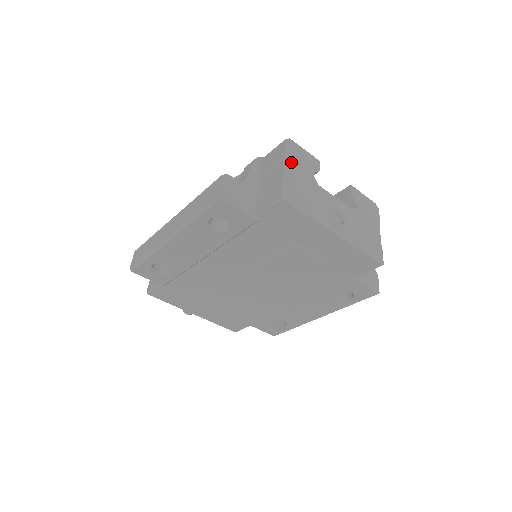
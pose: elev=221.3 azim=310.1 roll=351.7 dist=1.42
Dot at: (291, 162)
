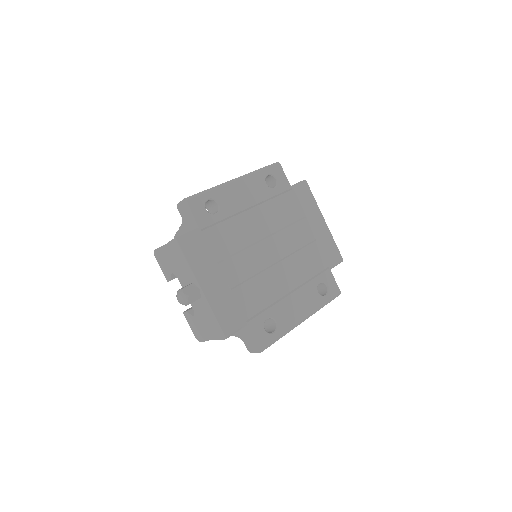
Dot at: occluded
